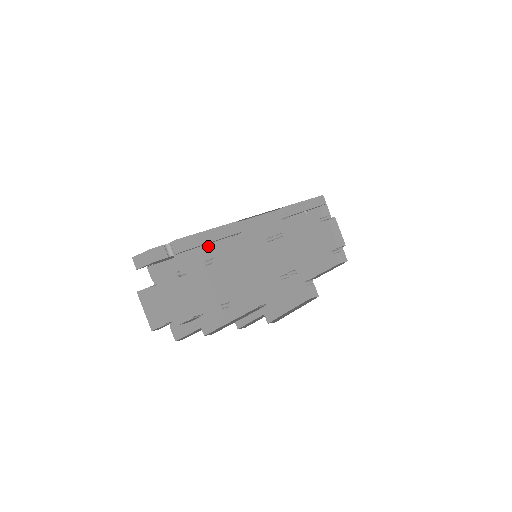
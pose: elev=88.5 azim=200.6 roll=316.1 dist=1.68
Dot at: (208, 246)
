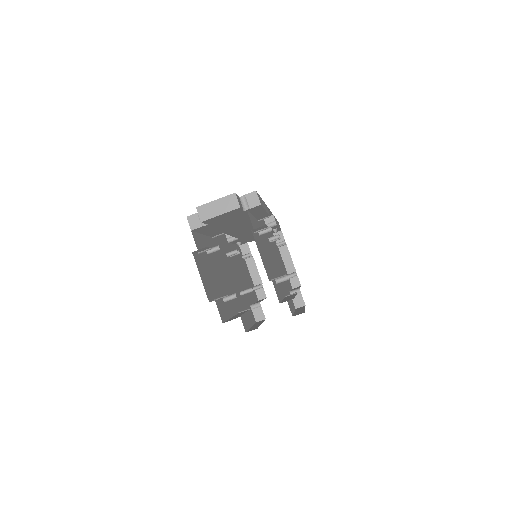
Dot at: (254, 218)
